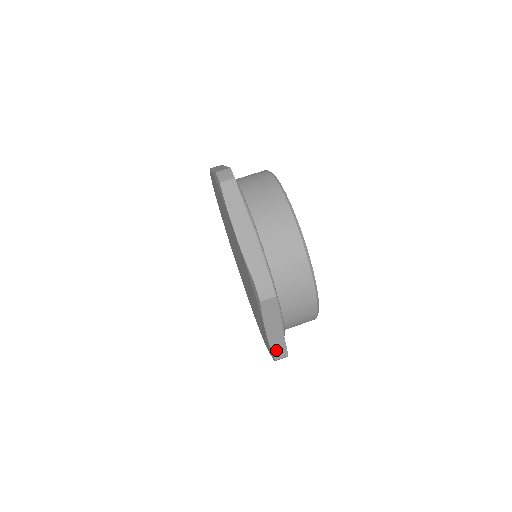
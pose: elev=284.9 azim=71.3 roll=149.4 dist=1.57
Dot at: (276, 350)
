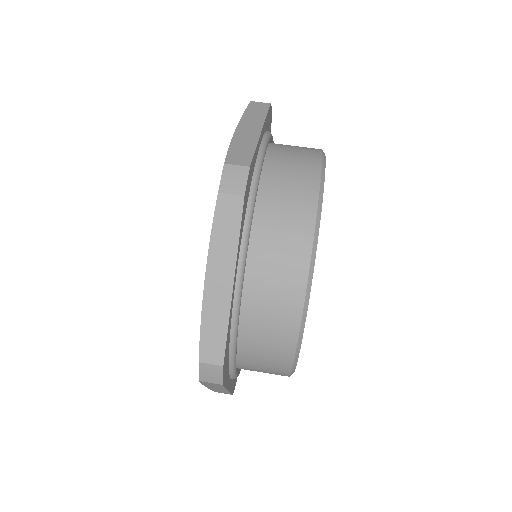
Dot at: (218, 391)
